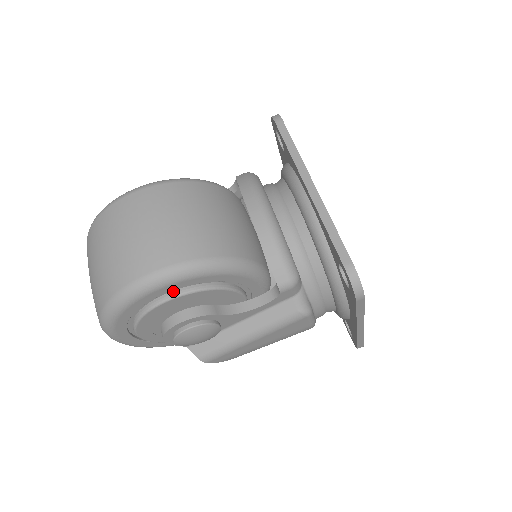
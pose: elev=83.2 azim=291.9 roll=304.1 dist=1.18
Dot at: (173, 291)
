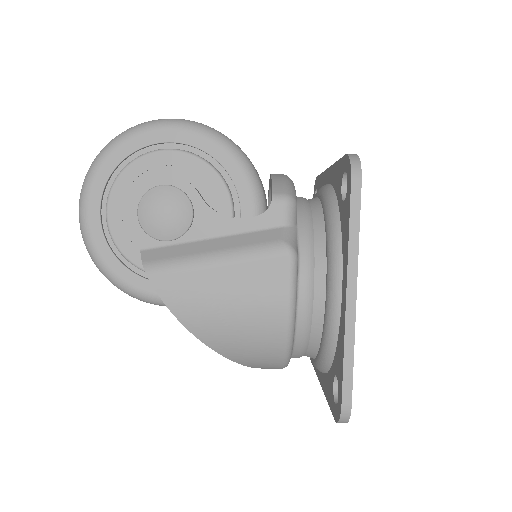
Dot at: (176, 149)
